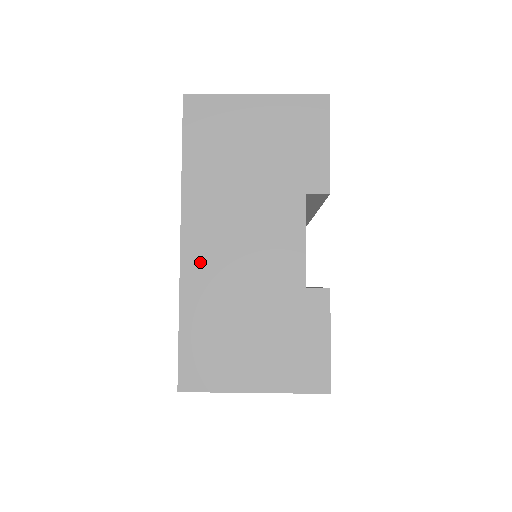
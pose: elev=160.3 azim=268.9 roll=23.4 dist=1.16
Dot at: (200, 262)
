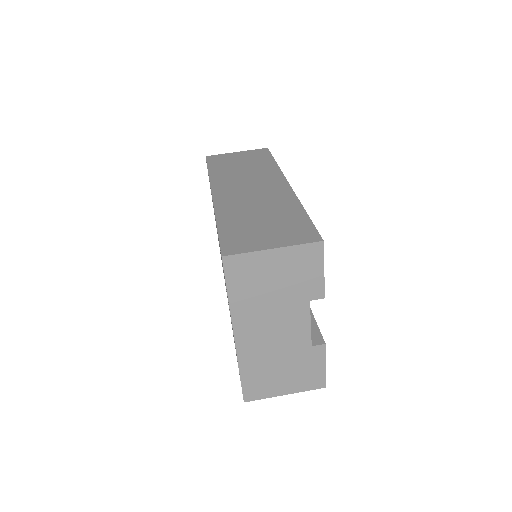
Dot at: (248, 346)
